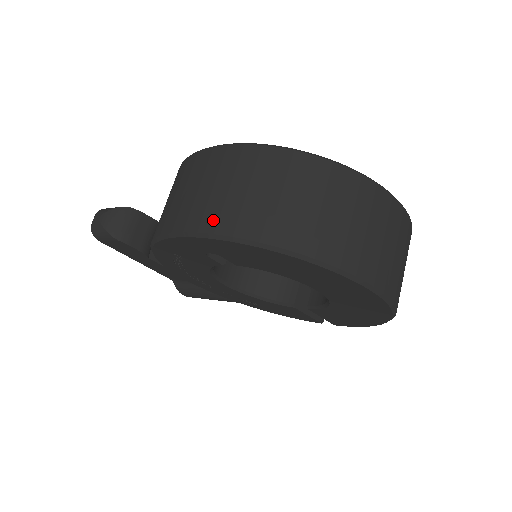
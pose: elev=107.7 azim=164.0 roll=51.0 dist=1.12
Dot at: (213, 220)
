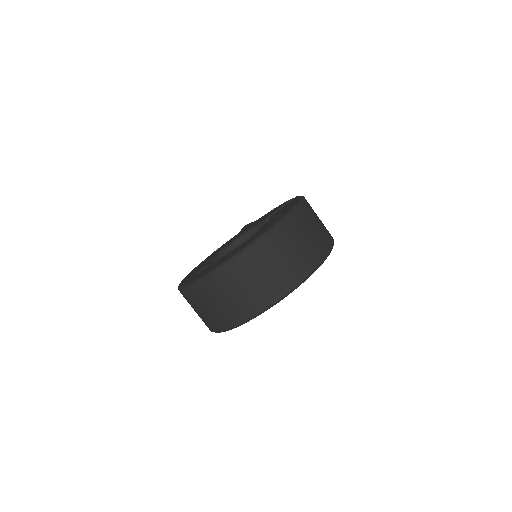
Dot at: (212, 327)
